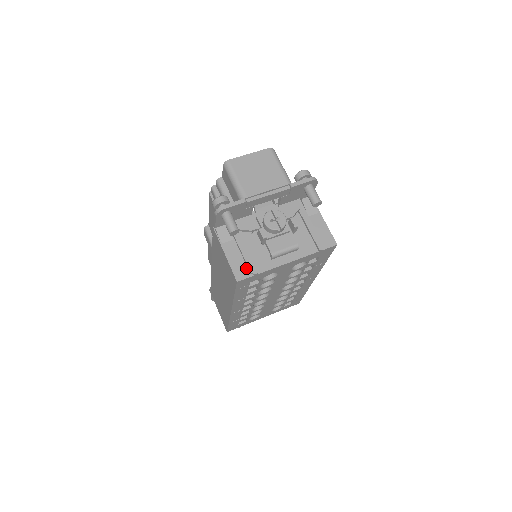
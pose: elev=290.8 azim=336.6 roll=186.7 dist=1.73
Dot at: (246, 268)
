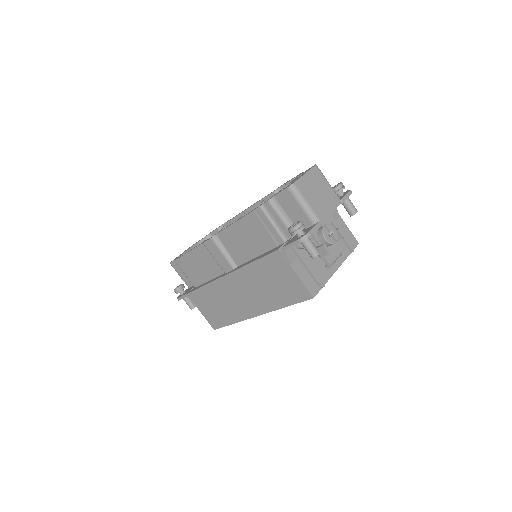
Dot at: (315, 283)
